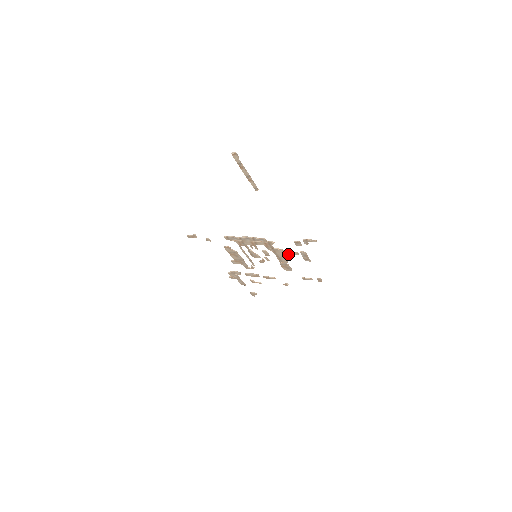
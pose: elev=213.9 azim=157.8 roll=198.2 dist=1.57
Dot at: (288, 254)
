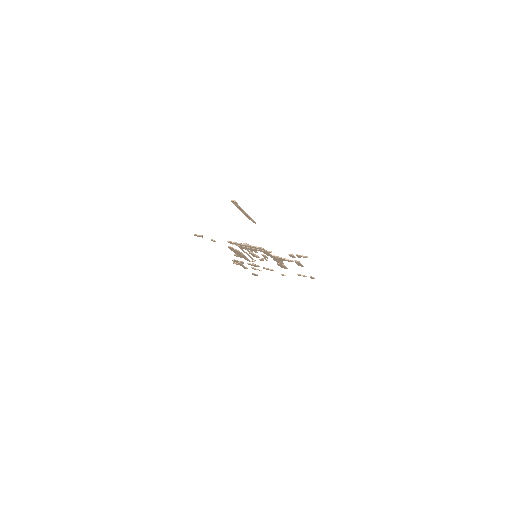
Dot at: (284, 260)
